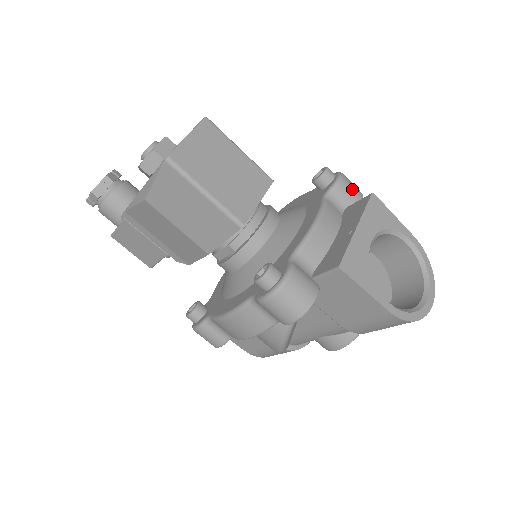
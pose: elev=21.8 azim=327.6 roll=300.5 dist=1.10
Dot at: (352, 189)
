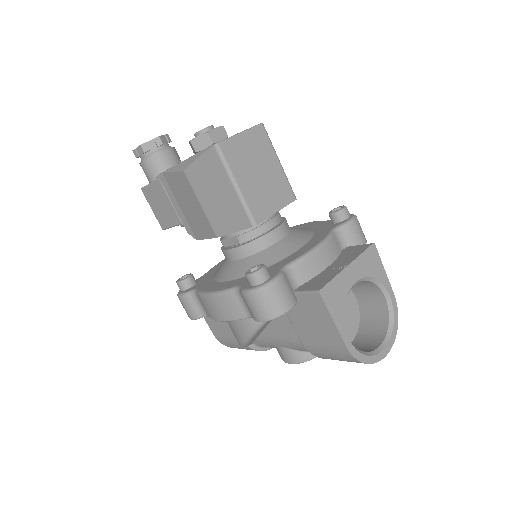
Dot at: (359, 233)
